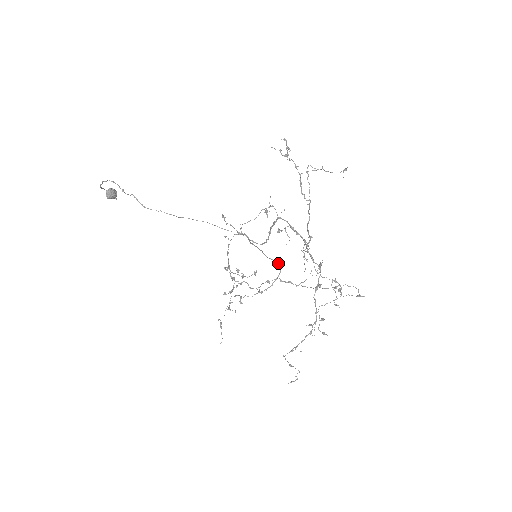
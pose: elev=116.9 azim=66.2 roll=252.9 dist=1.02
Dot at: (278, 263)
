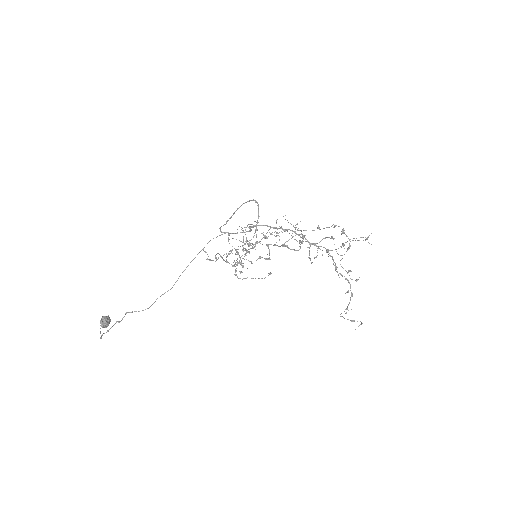
Dot at: (251, 200)
